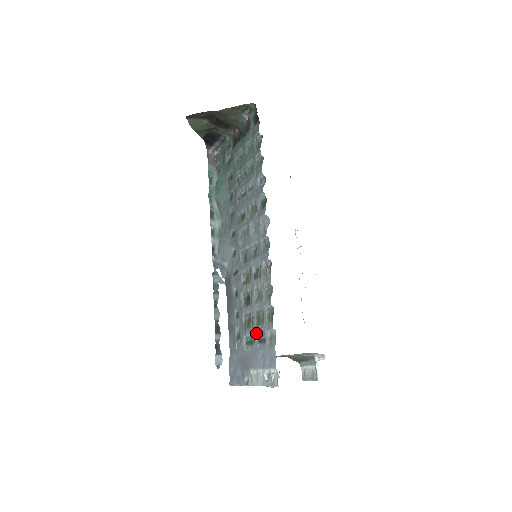
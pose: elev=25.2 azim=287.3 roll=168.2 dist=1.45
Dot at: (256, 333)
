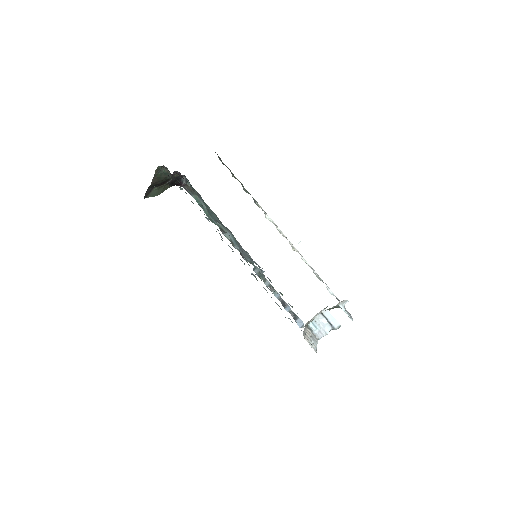
Dot at: occluded
